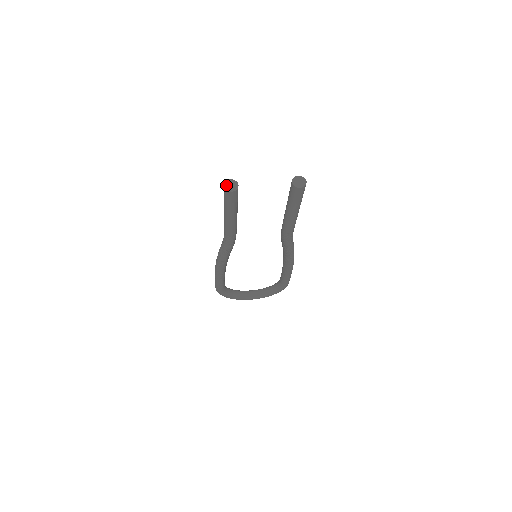
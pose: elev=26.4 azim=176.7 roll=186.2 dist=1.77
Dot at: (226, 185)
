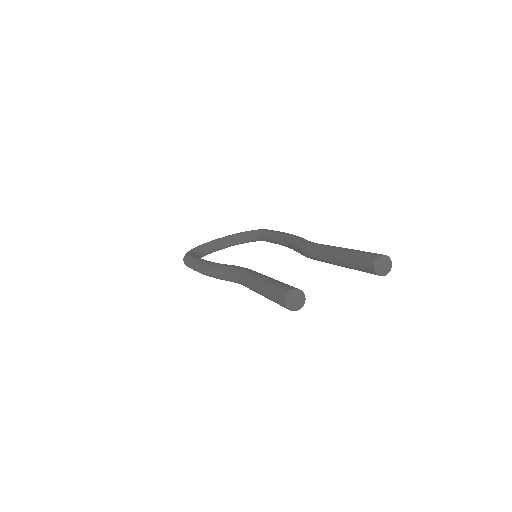
Dot at: (288, 302)
